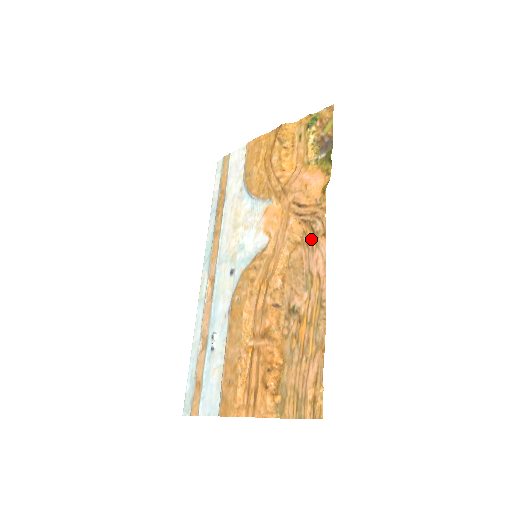
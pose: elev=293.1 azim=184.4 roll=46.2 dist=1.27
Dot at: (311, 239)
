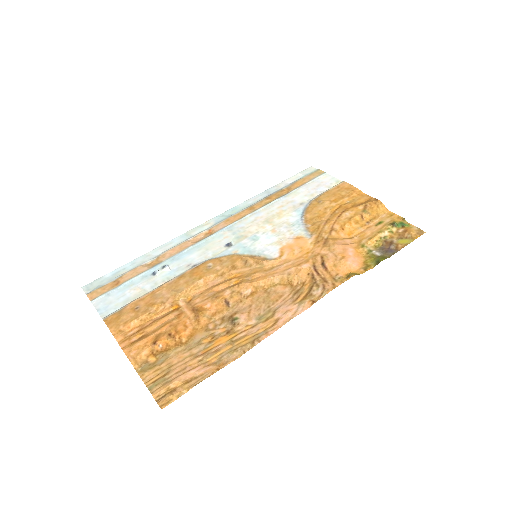
Dot at: (302, 293)
